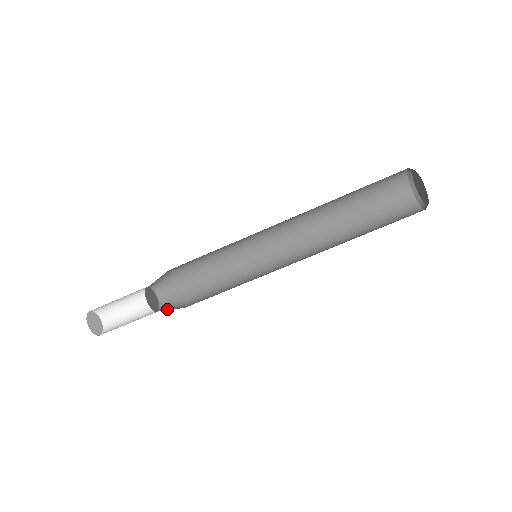
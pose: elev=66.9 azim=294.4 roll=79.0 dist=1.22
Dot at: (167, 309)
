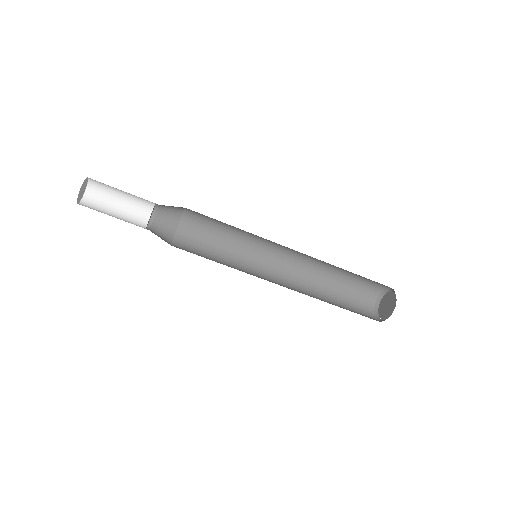
Dot at: (157, 228)
